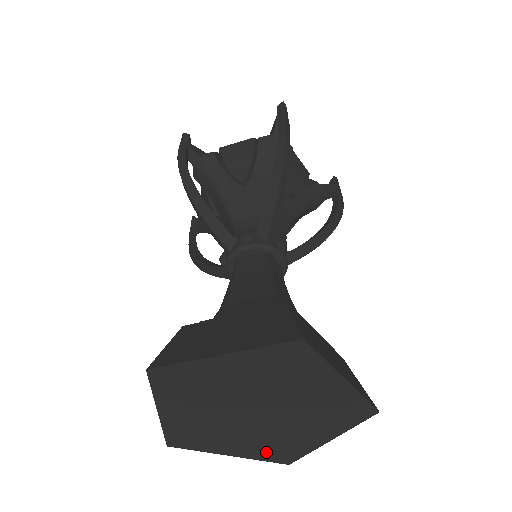
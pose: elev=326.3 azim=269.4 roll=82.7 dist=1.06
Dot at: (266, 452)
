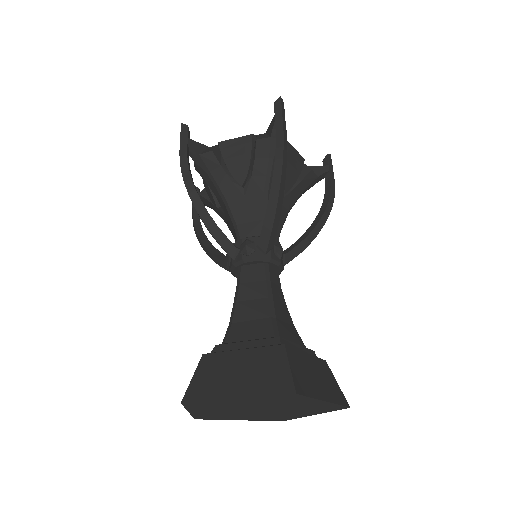
Dot at: (267, 419)
